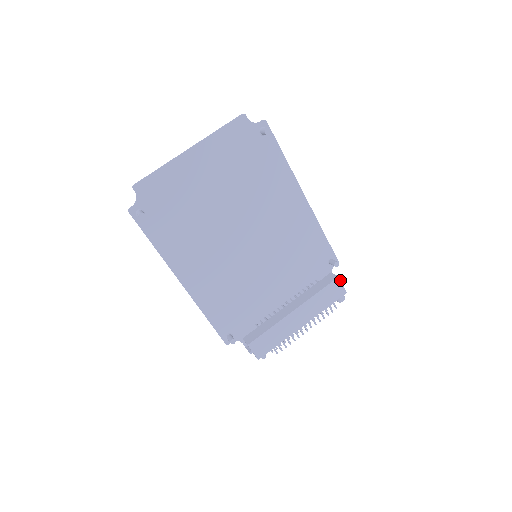
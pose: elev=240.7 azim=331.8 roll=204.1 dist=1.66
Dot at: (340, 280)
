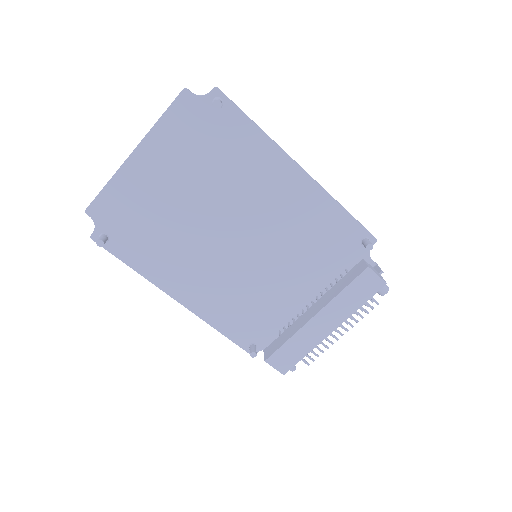
Dot at: (372, 270)
